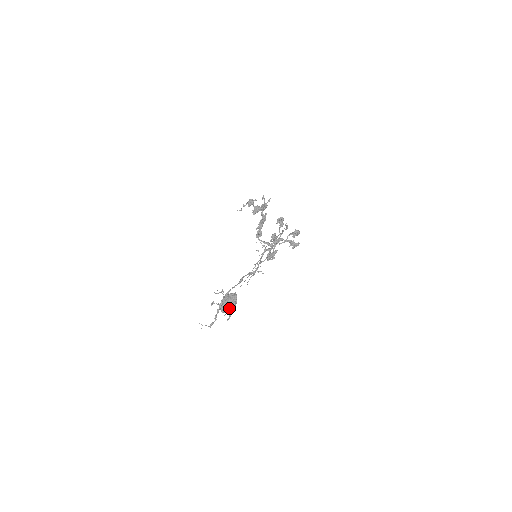
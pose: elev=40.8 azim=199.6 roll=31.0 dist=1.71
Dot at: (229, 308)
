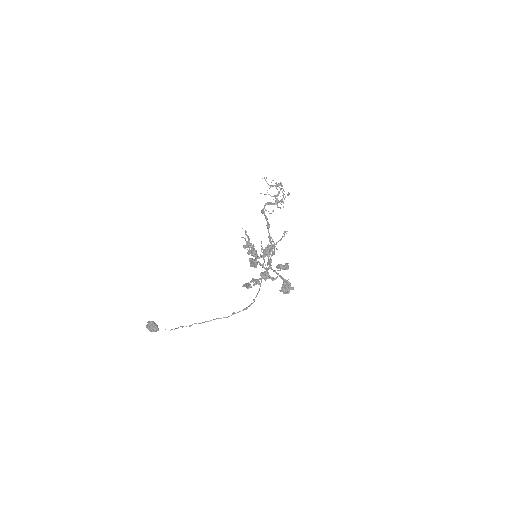
Dot at: occluded
